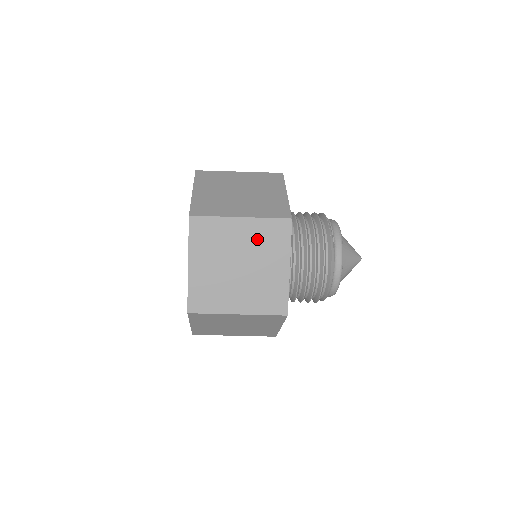
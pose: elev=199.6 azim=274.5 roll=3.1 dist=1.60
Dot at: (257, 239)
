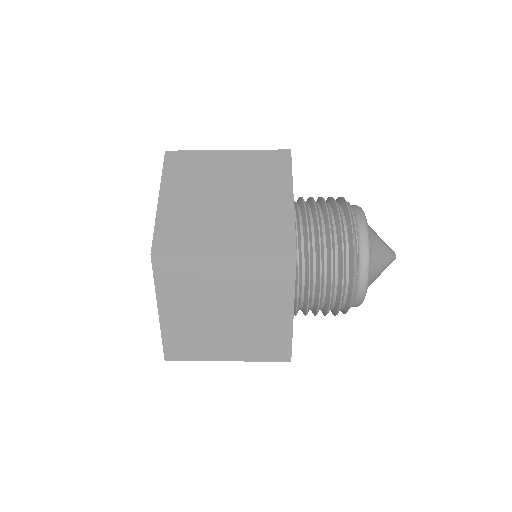
Dot at: (248, 280)
